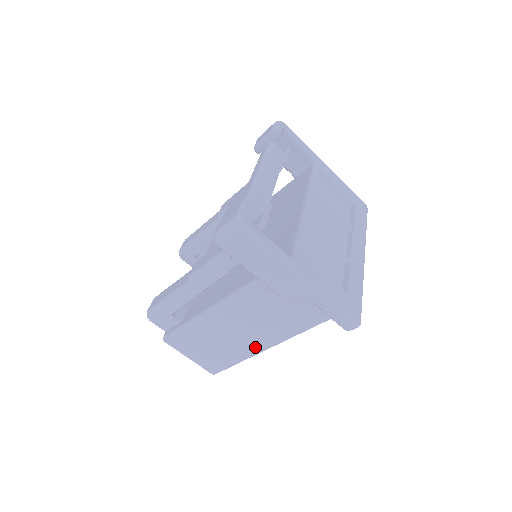
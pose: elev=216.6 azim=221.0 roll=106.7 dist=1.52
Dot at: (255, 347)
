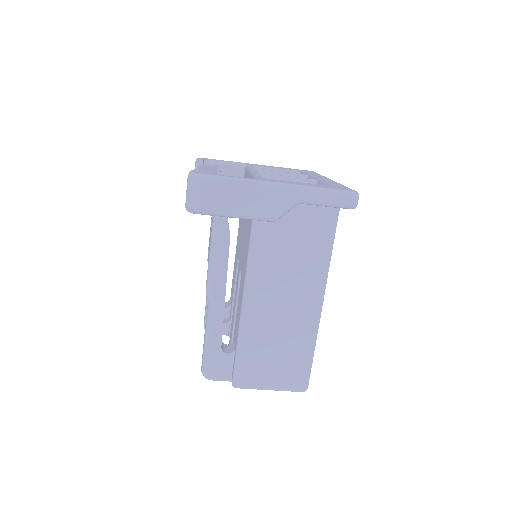
Dot at: (310, 313)
